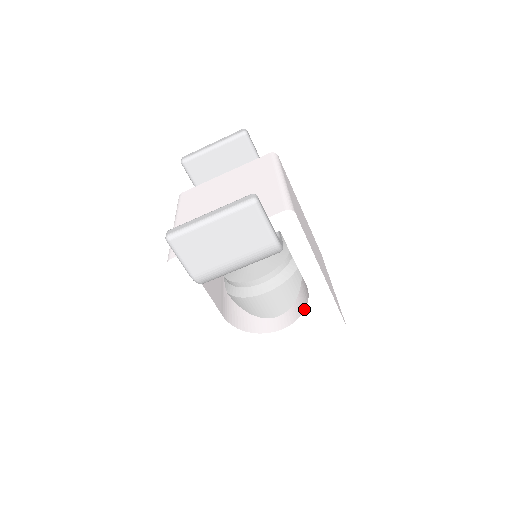
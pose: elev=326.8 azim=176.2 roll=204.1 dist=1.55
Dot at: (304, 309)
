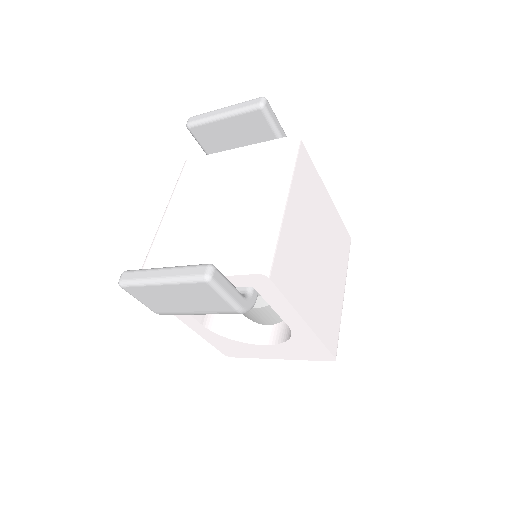
Dot at: (288, 338)
